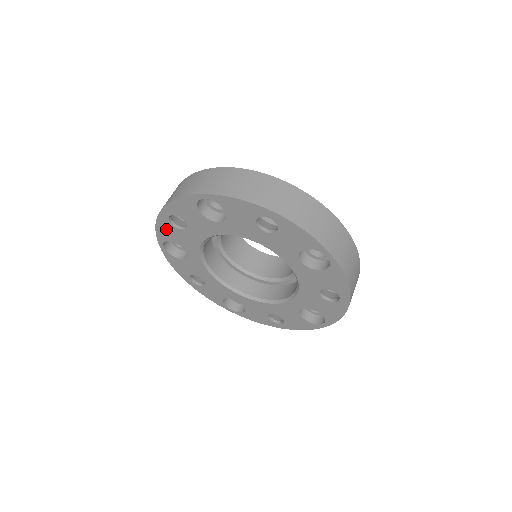
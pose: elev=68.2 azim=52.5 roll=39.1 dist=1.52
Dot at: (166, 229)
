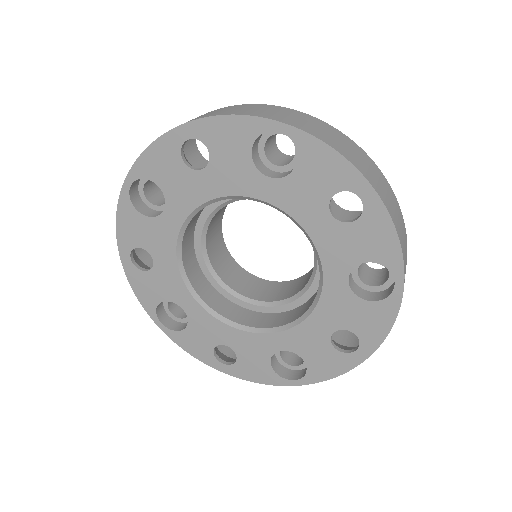
Dot at: (163, 158)
